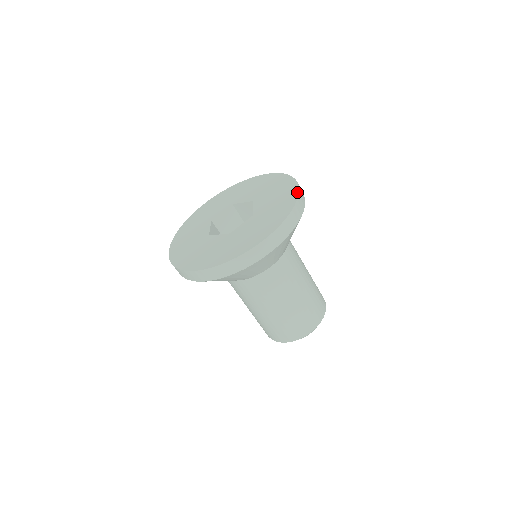
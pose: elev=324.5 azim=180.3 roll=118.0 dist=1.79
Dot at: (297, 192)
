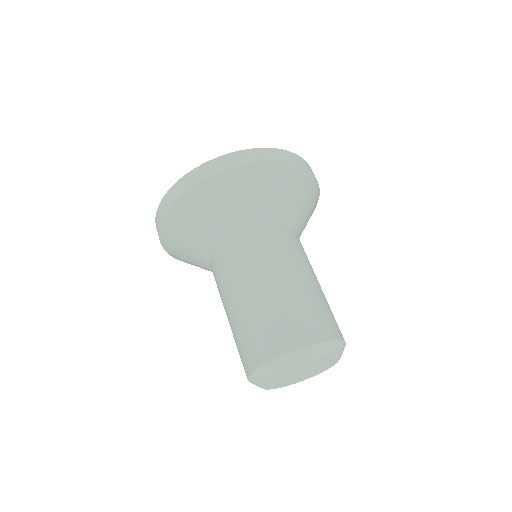
Dot at: (279, 150)
